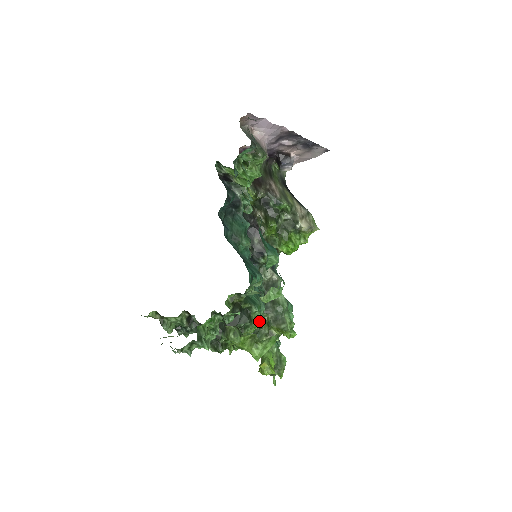
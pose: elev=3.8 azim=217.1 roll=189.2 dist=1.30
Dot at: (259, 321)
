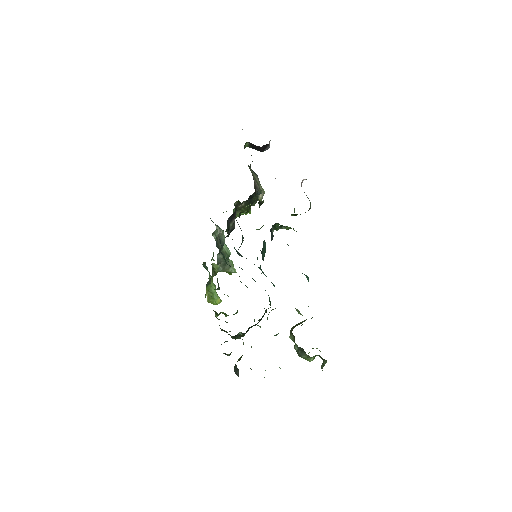
Dot at: occluded
